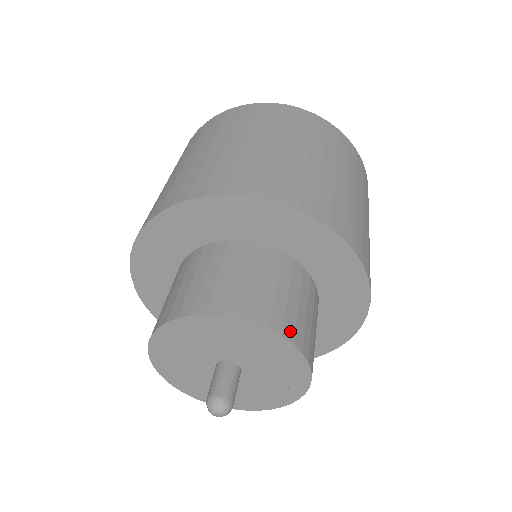
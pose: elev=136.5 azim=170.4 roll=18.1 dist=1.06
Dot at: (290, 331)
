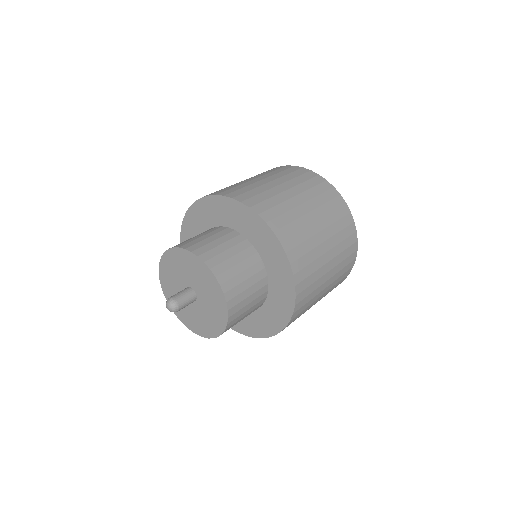
Dot at: (212, 263)
